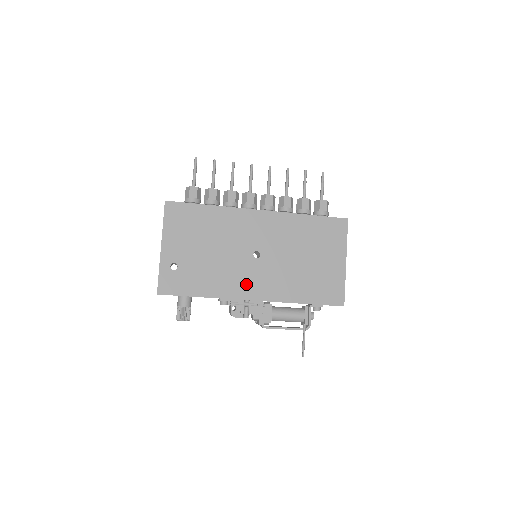
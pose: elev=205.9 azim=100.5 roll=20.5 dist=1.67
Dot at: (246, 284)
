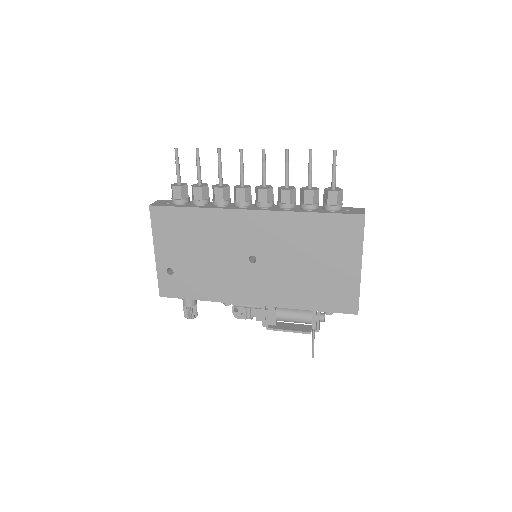
Dot at: (244, 289)
